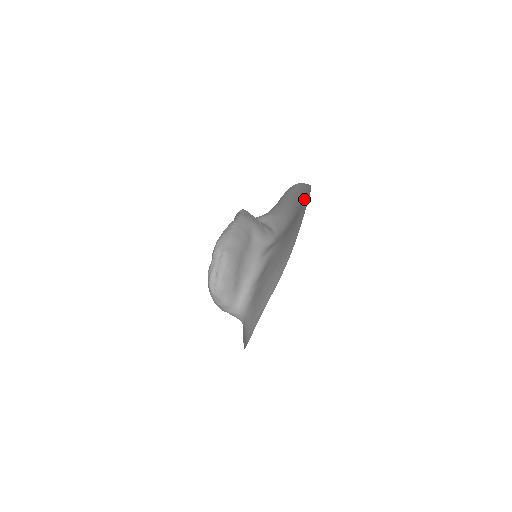
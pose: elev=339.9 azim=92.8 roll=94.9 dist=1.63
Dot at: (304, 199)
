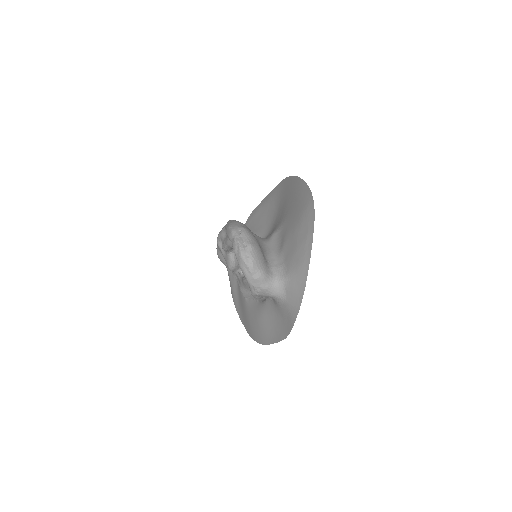
Dot at: (281, 190)
